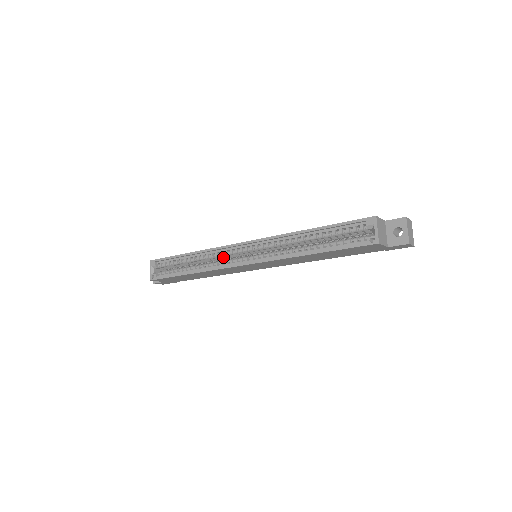
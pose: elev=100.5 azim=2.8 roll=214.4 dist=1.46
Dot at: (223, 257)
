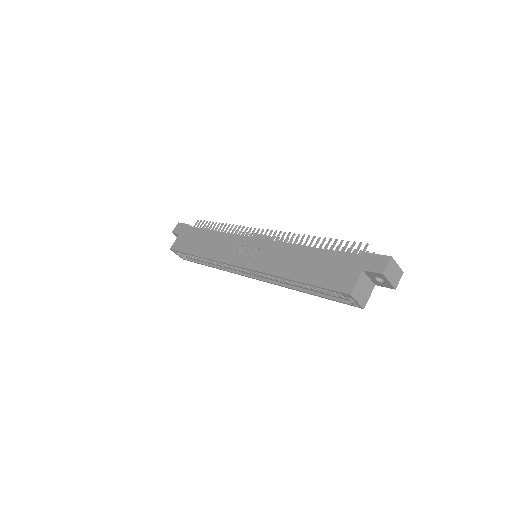
Dot at: occluded
